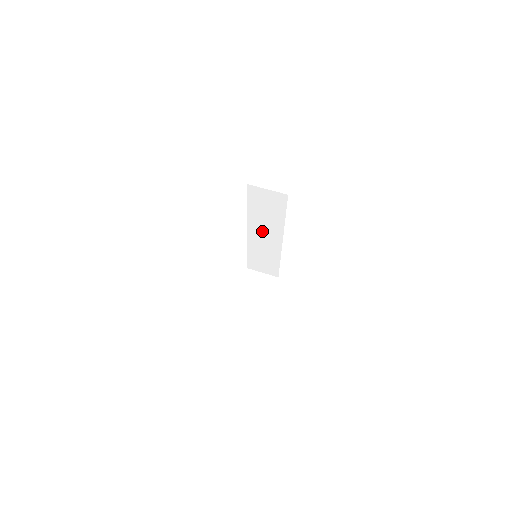
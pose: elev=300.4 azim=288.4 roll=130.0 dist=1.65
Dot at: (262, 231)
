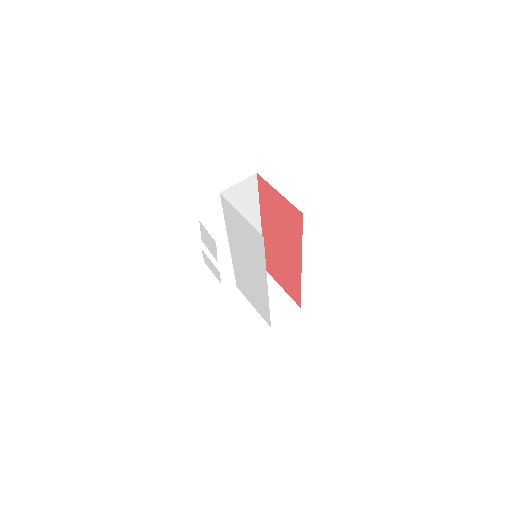
Dot at: occluded
